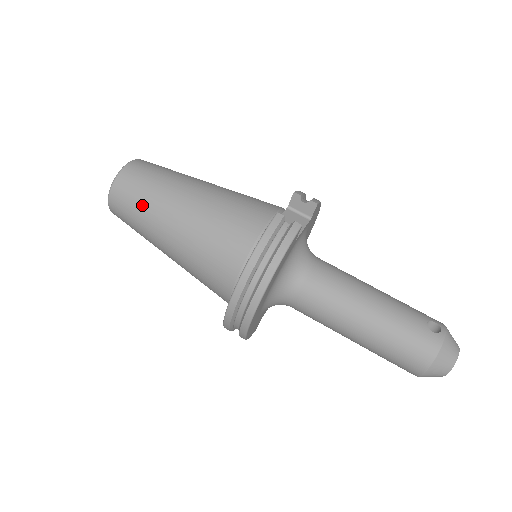
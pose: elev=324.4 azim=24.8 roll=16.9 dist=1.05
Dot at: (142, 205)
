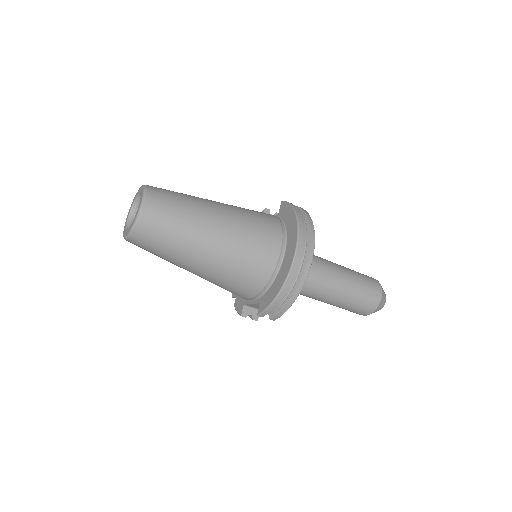
Dot at: (183, 203)
